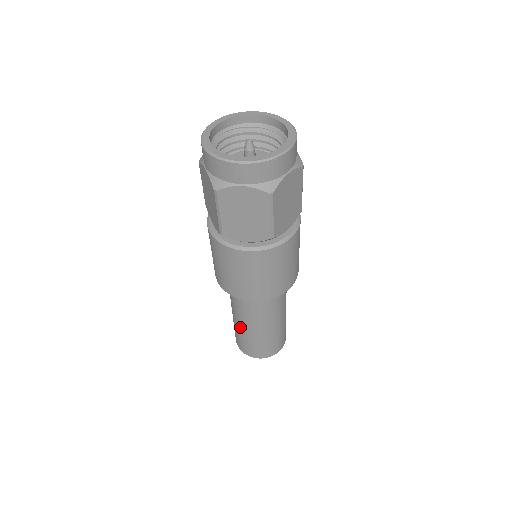
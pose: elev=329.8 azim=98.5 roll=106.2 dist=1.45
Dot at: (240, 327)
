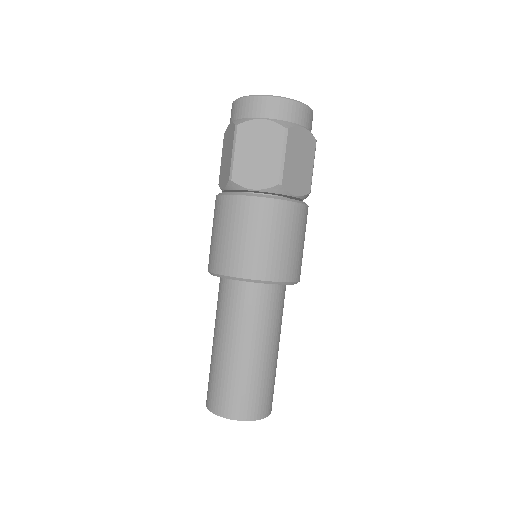
Dot at: (219, 354)
